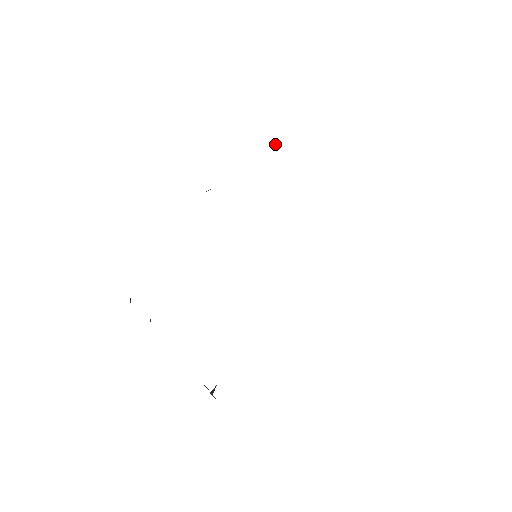
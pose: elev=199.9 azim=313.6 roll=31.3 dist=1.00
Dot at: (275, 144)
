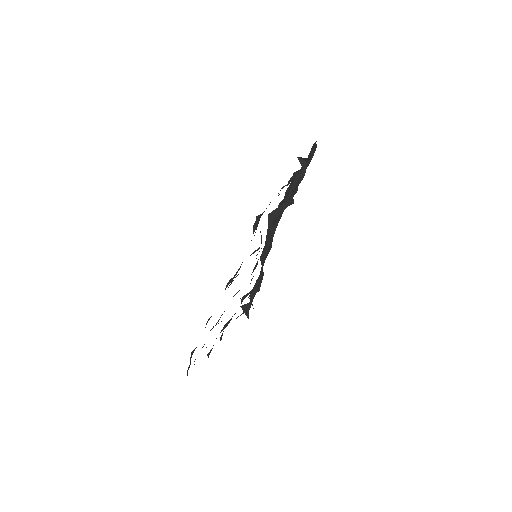
Dot at: (255, 229)
